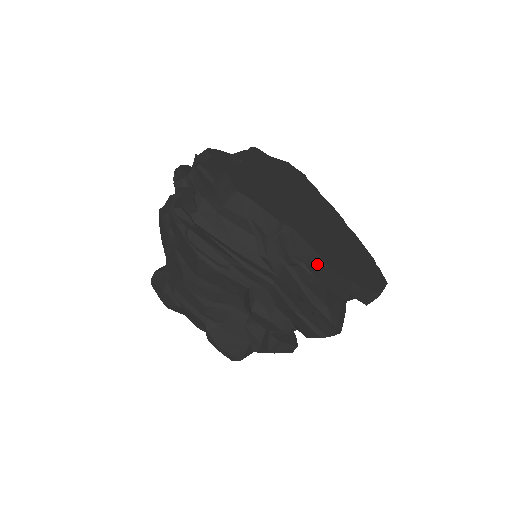
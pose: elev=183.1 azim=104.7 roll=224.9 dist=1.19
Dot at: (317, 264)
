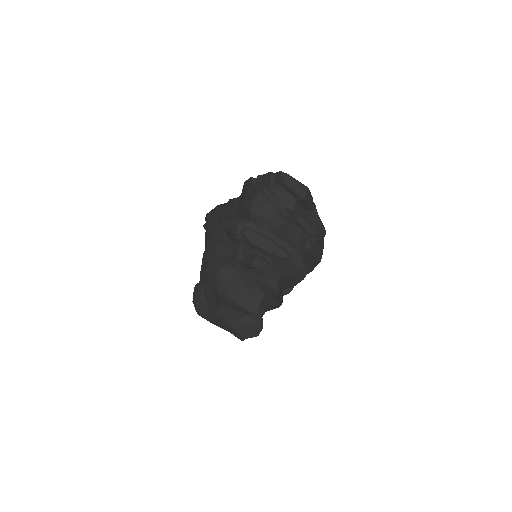
Dot at: occluded
